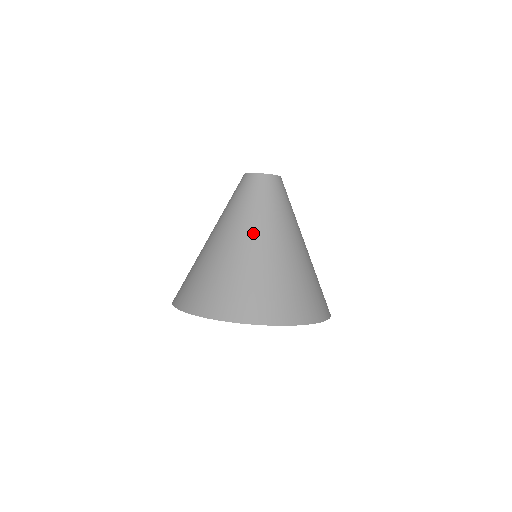
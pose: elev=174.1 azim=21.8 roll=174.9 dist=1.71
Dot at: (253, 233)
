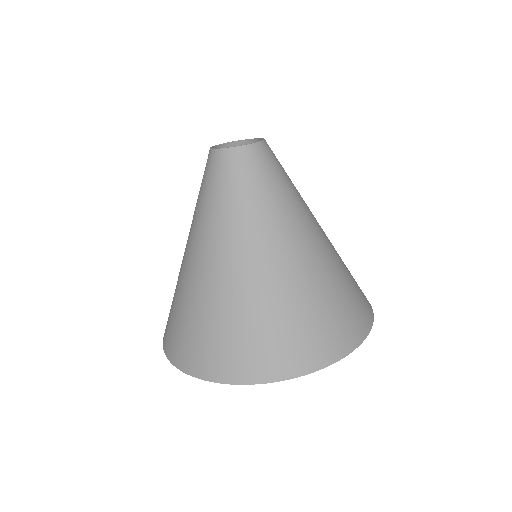
Dot at: (238, 247)
